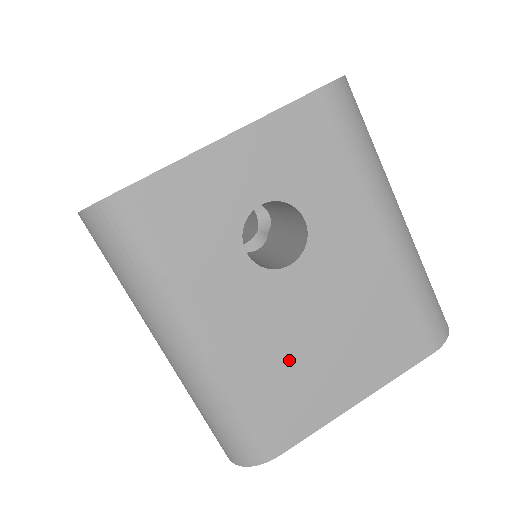
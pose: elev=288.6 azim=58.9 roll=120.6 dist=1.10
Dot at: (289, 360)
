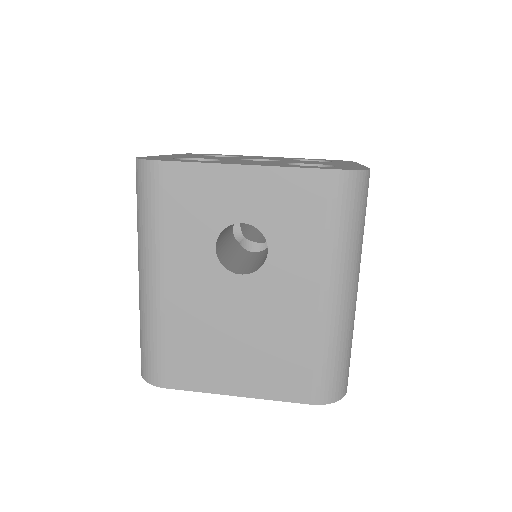
Dot at: (205, 334)
